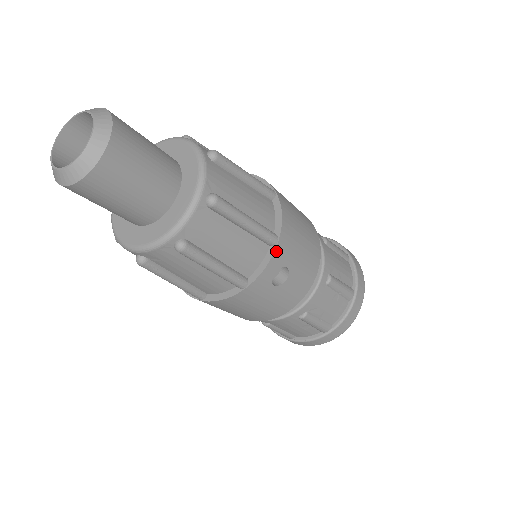
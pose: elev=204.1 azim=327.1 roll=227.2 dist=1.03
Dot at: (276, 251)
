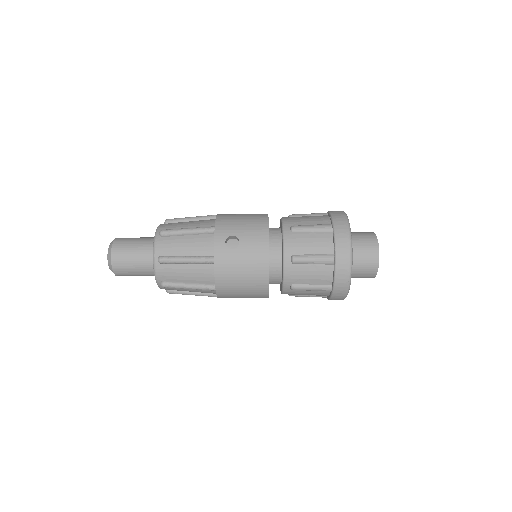
Dot at: (216, 232)
